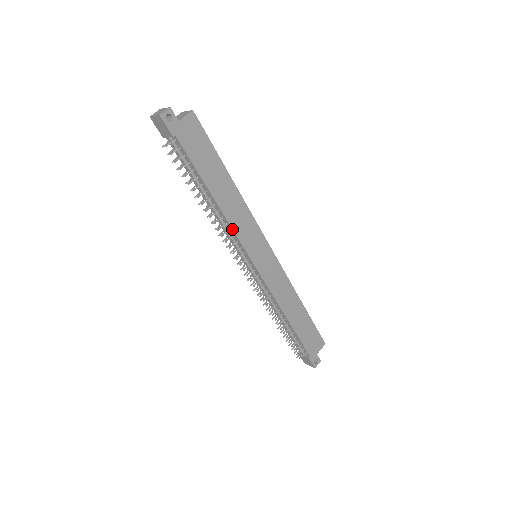
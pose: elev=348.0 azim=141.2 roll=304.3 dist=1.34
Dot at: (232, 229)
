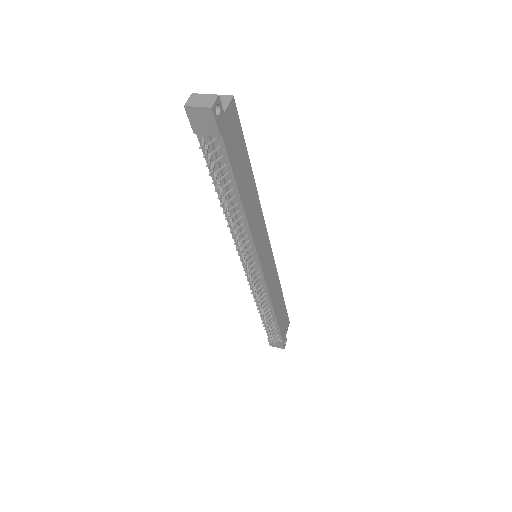
Dot at: (251, 235)
